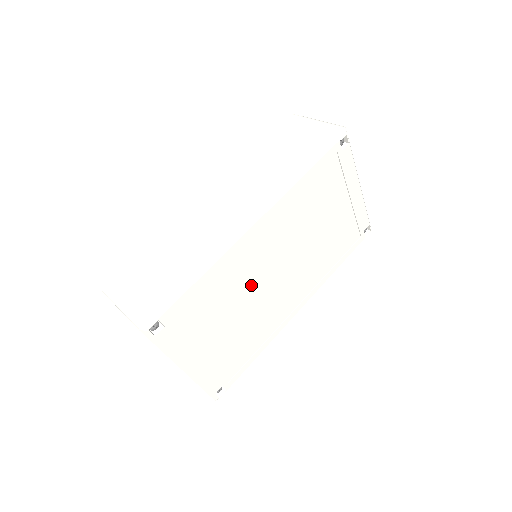
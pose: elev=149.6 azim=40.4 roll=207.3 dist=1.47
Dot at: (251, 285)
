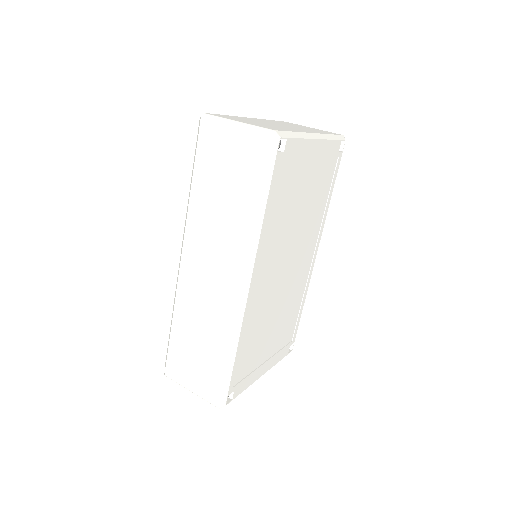
Dot at: (272, 303)
